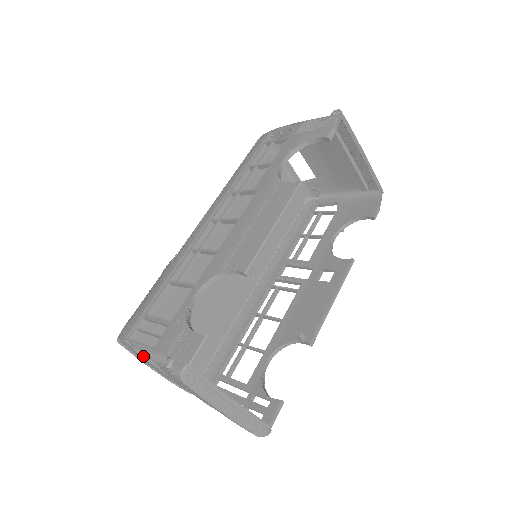
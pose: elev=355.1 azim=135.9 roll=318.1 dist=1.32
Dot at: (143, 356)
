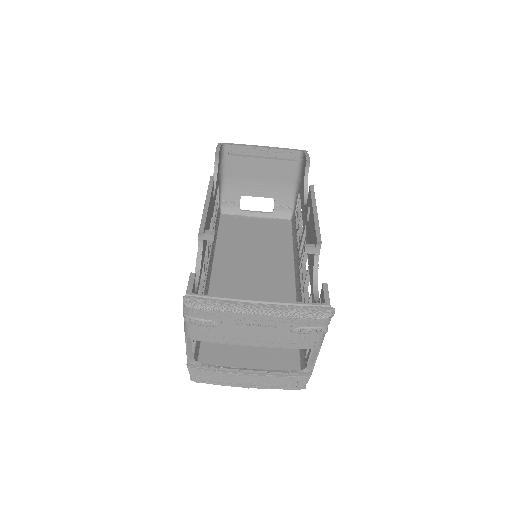
Dot at: (214, 371)
